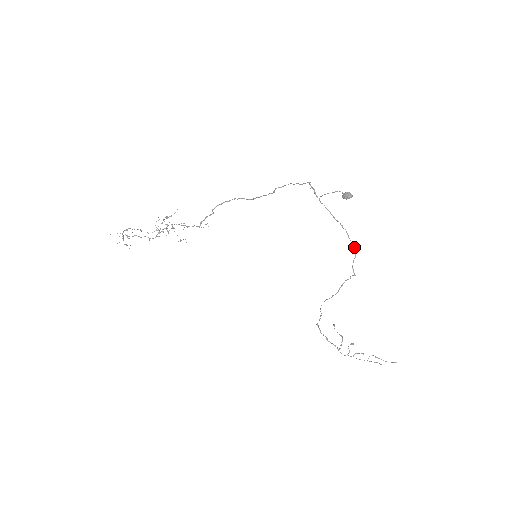
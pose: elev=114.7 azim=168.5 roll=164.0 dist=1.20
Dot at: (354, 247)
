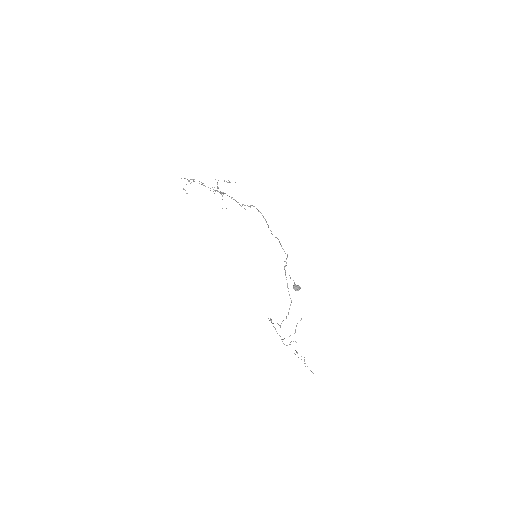
Dot at: (288, 314)
